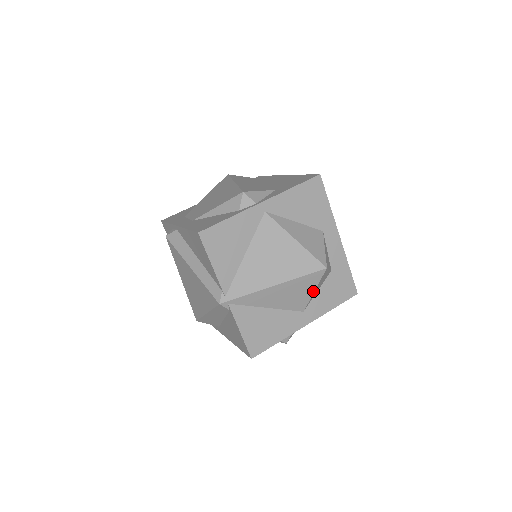
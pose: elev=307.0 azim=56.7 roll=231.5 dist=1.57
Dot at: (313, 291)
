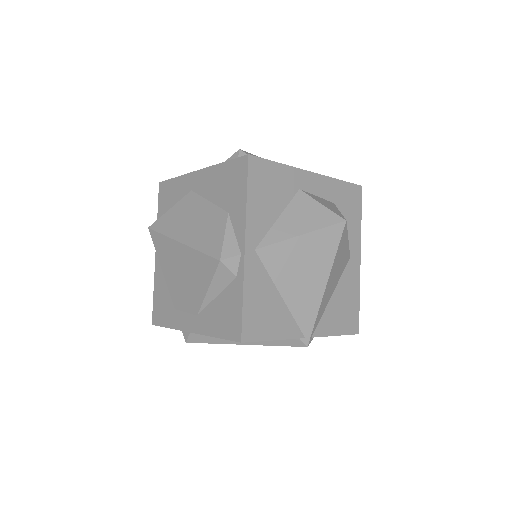
Dot at: (347, 242)
